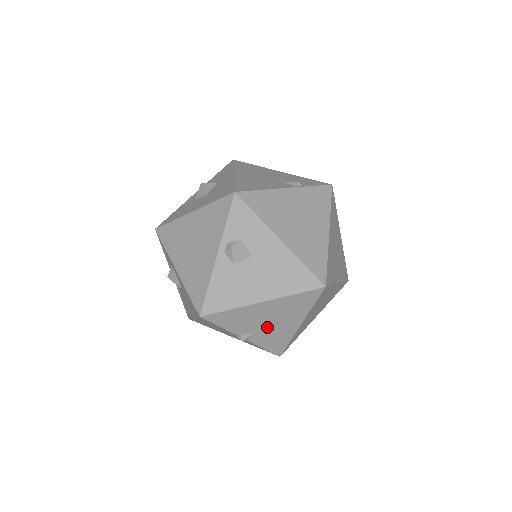
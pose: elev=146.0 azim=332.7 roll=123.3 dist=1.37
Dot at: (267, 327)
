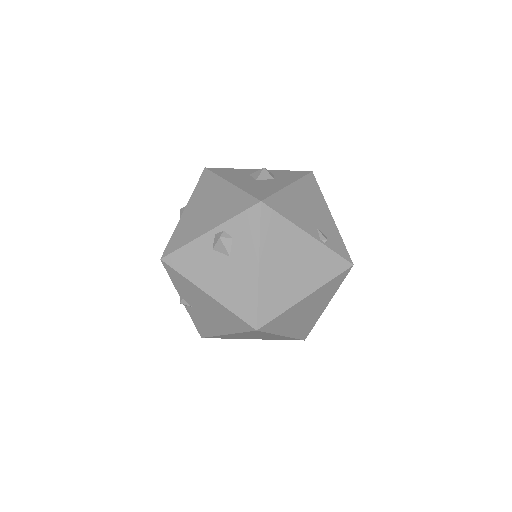
Dot at: (202, 312)
